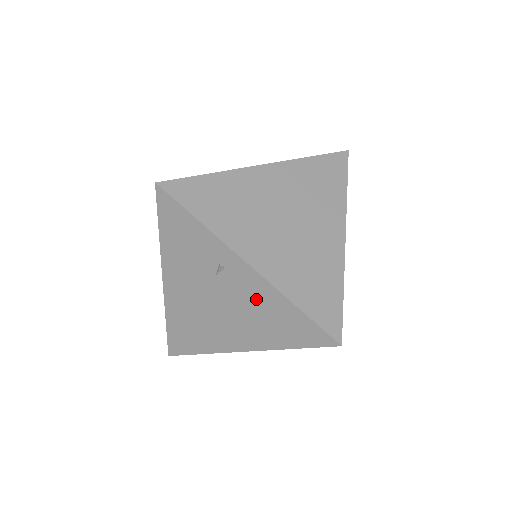
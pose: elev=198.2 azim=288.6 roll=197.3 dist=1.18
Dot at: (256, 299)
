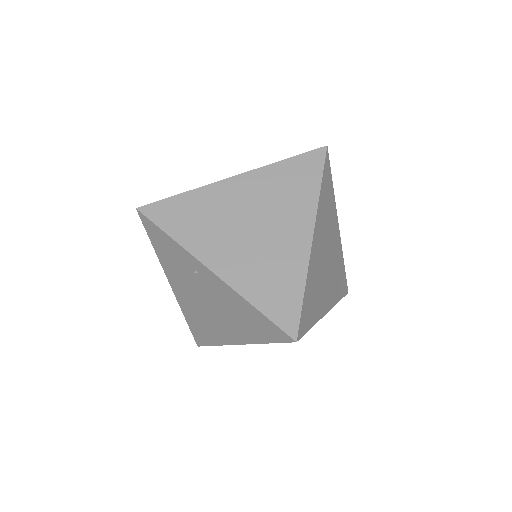
Dot at: (227, 300)
